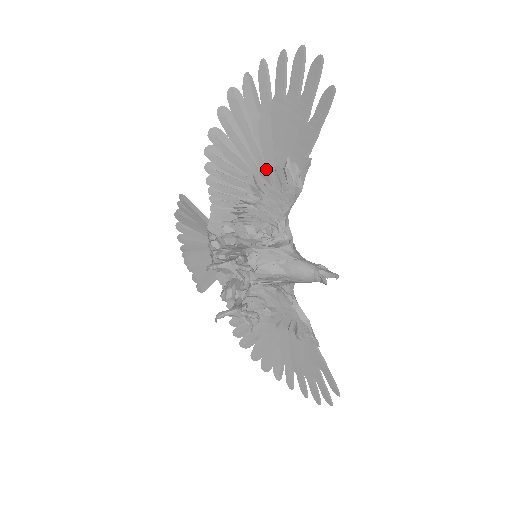
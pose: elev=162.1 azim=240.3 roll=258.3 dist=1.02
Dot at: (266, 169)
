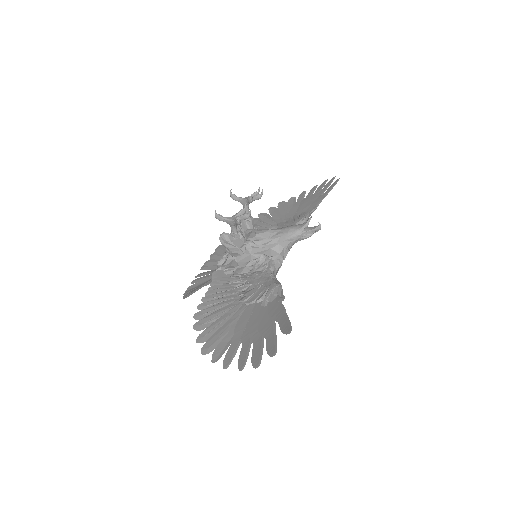
Dot at: (287, 219)
